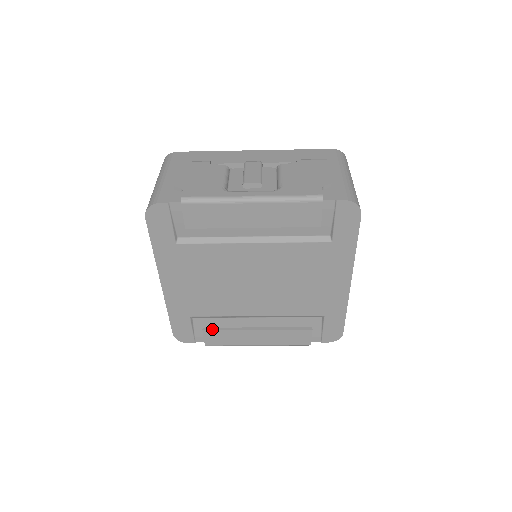
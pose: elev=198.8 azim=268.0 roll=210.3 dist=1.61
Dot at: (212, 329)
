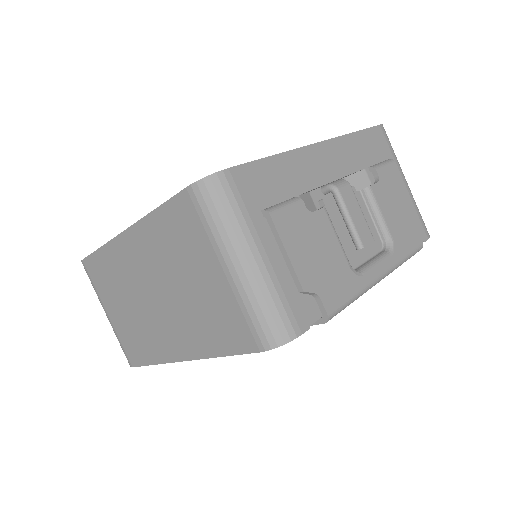
Dot at: occluded
